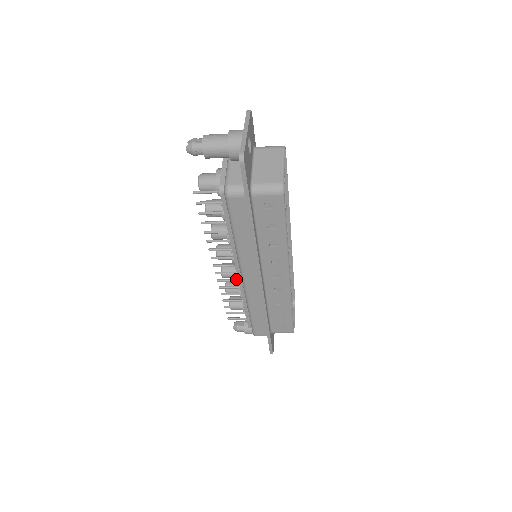
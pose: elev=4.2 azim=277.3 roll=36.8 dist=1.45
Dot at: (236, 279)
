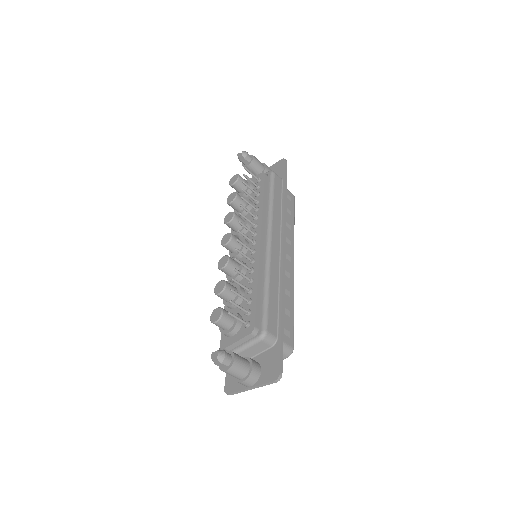
Dot at: (249, 258)
